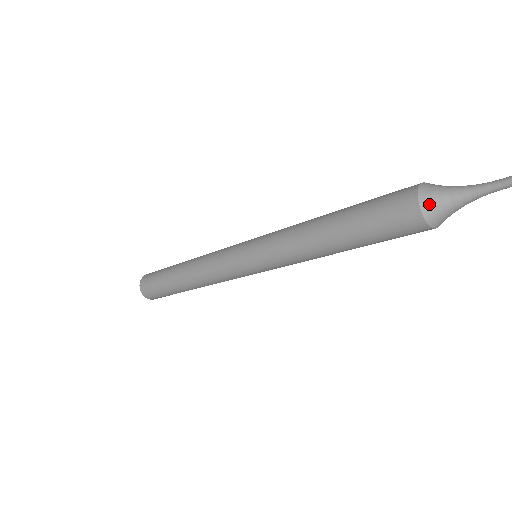
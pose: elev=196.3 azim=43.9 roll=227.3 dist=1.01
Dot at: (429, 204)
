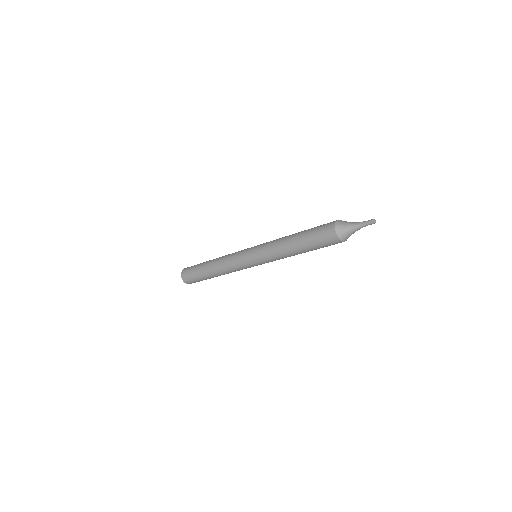
Dot at: (341, 234)
